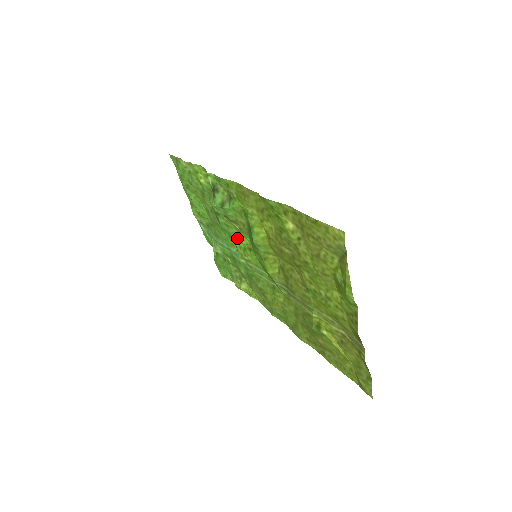
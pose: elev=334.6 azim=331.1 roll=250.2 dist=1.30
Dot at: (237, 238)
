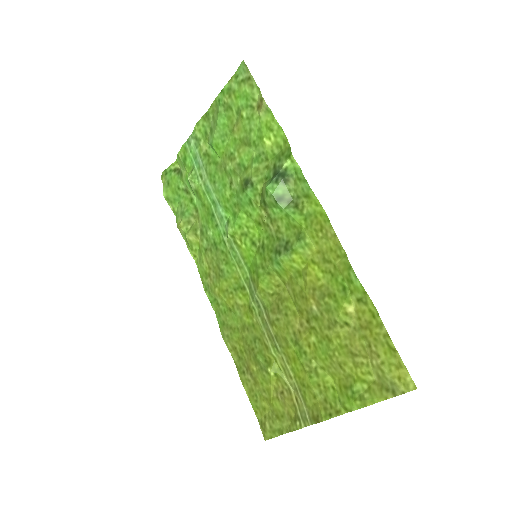
Dot at: (247, 218)
